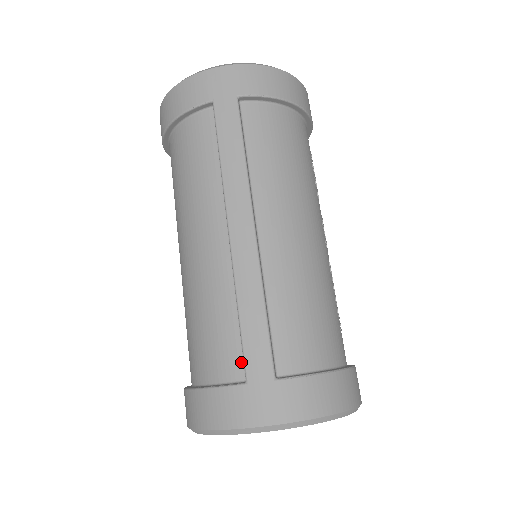
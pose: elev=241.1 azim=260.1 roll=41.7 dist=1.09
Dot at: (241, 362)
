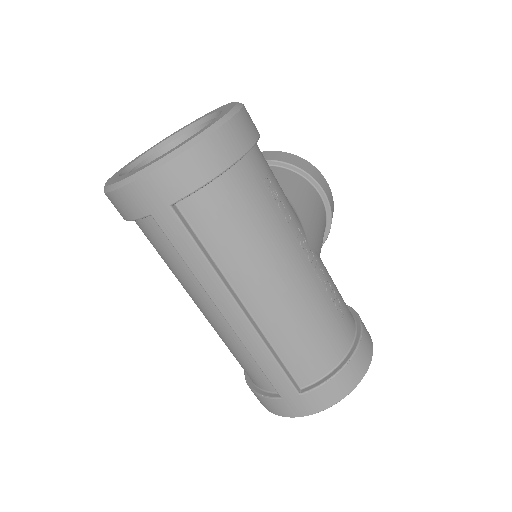
Dot at: occluded
